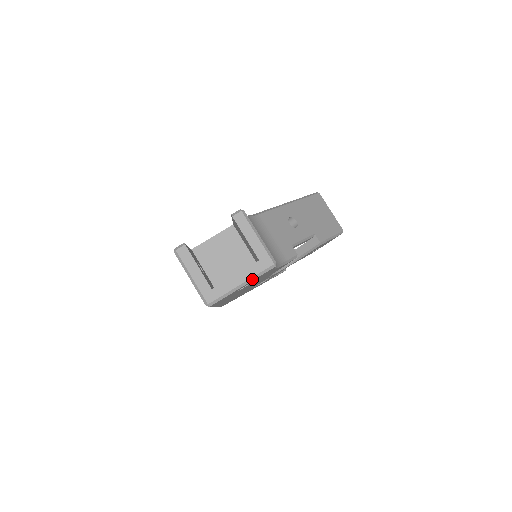
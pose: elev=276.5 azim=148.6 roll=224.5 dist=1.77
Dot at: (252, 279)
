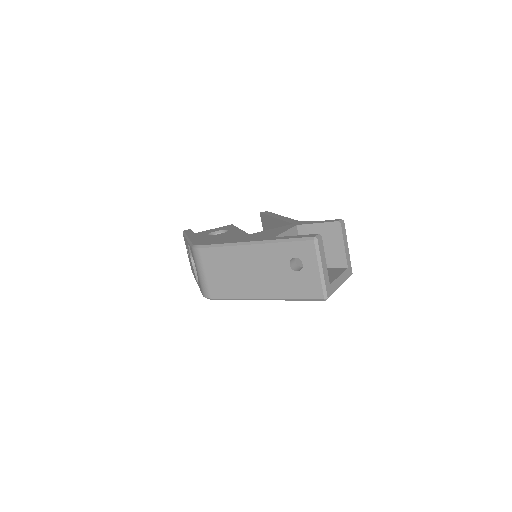
Dot at: occluded
